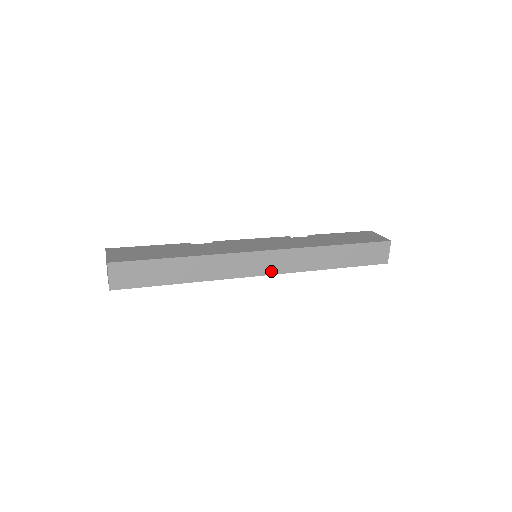
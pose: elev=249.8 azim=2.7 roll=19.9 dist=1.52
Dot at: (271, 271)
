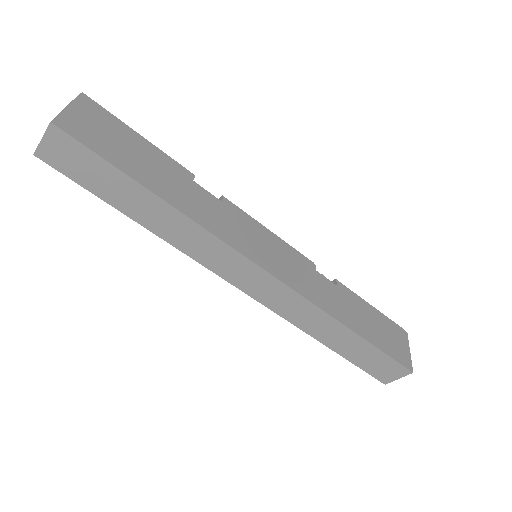
Dot at: (252, 292)
